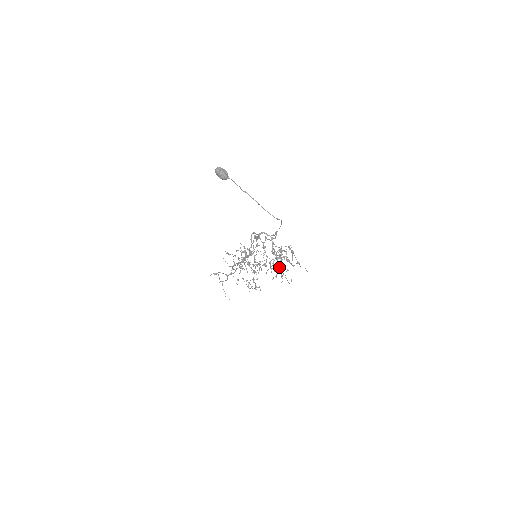
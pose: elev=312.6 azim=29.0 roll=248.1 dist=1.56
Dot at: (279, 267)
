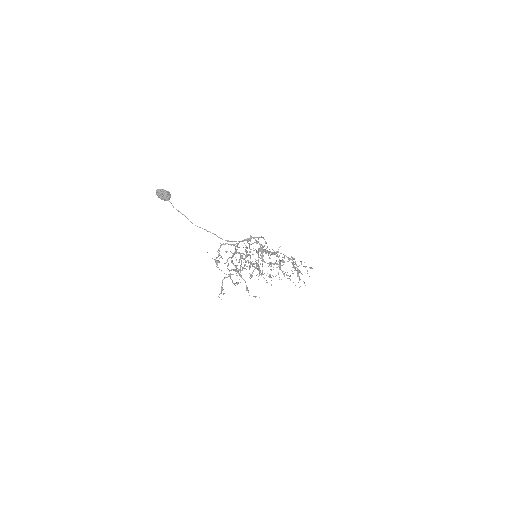
Dot at: occluded
